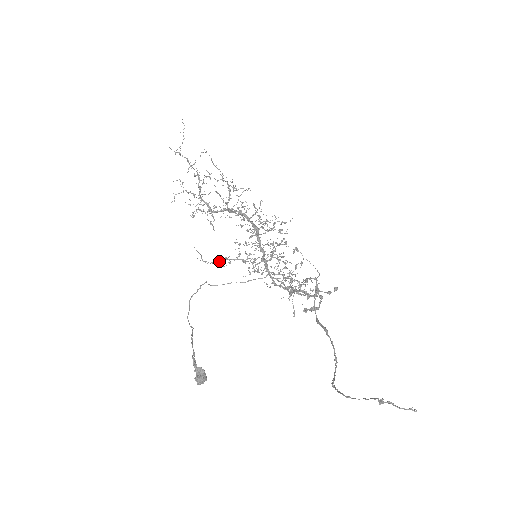
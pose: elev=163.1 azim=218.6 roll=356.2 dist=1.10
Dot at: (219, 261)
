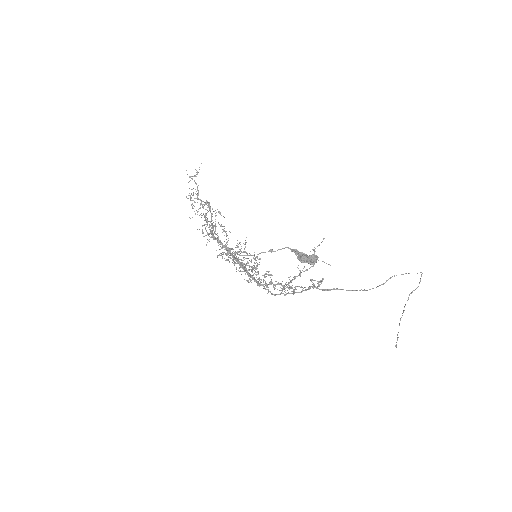
Dot at: (227, 249)
